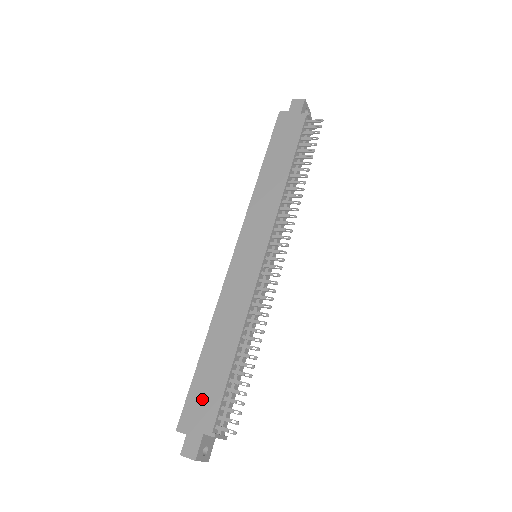
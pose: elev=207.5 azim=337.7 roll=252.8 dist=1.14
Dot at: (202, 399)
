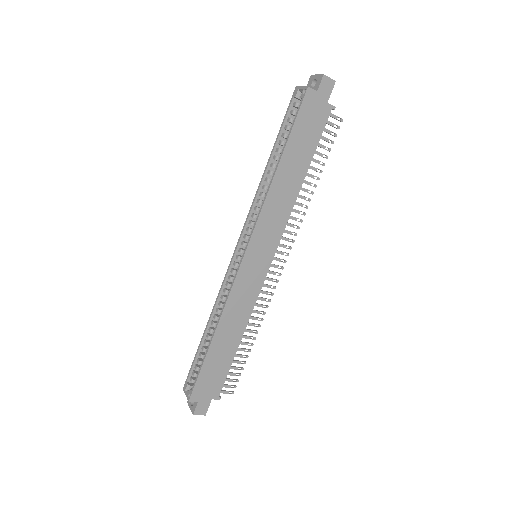
Dot at: (211, 378)
